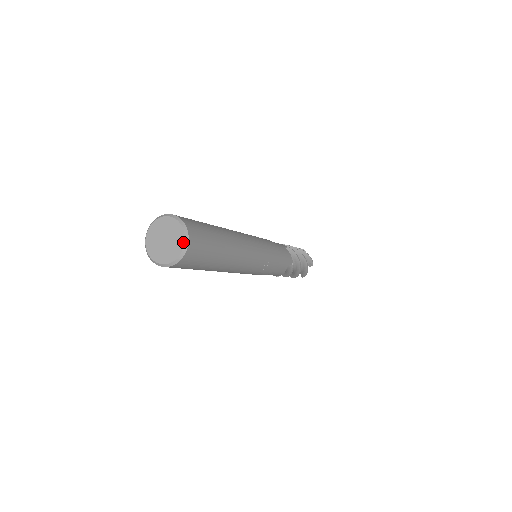
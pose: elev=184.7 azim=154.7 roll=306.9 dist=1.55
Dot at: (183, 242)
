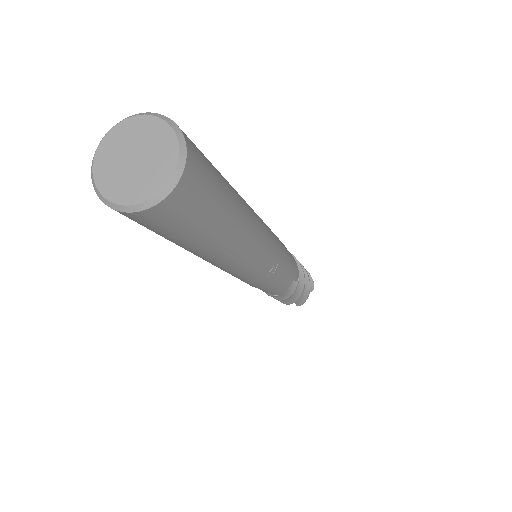
Dot at: (174, 162)
